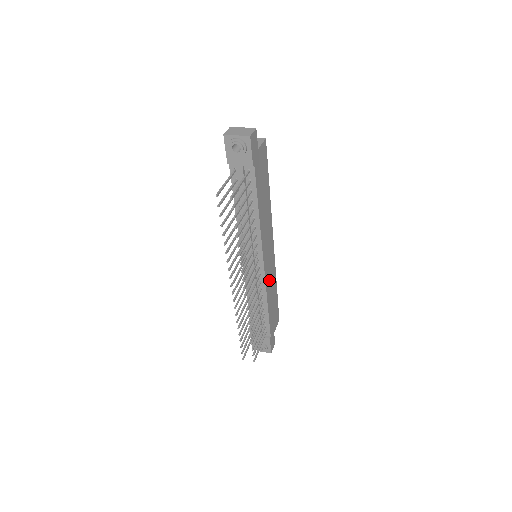
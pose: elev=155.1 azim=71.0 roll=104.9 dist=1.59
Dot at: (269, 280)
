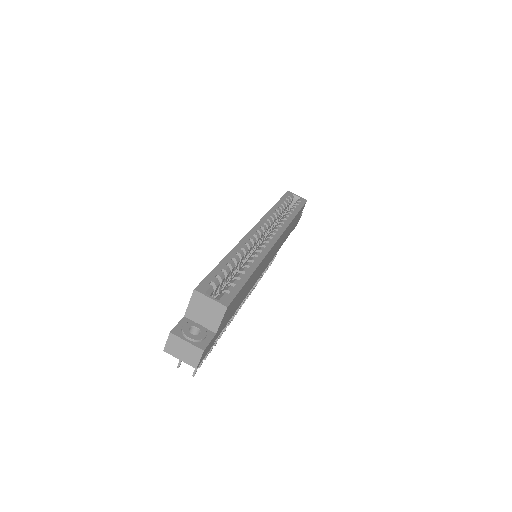
Dot at: (278, 246)
